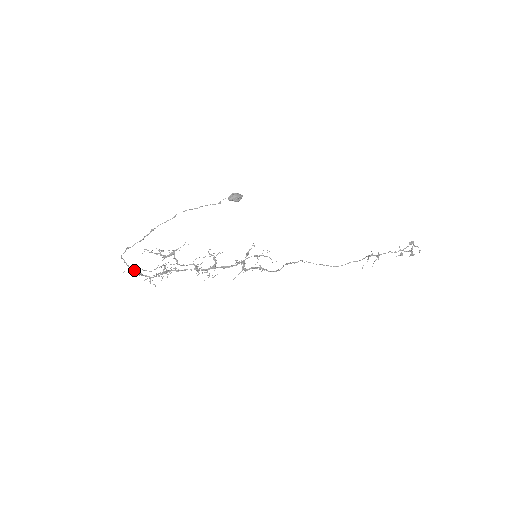
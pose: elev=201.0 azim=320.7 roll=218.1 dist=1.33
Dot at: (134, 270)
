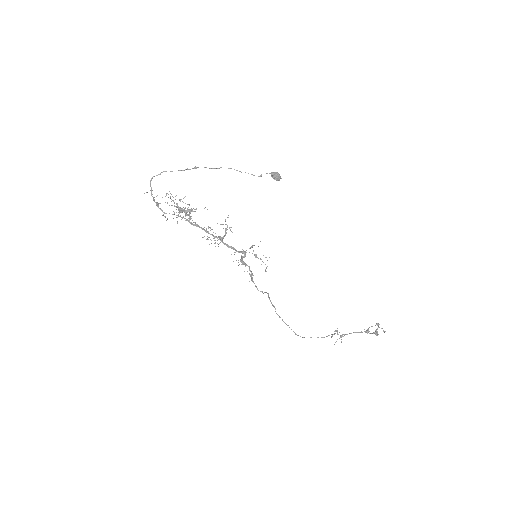
Dot at: occluded
